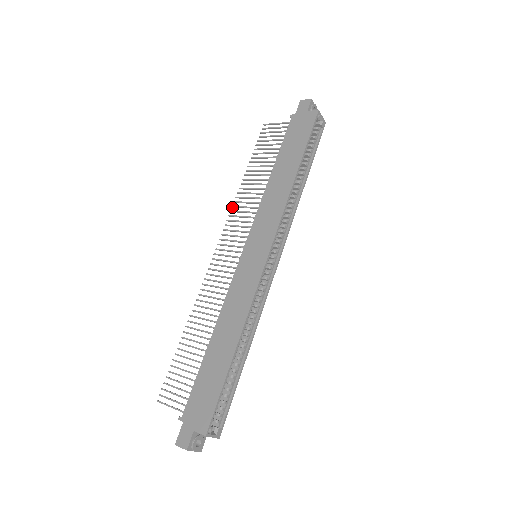
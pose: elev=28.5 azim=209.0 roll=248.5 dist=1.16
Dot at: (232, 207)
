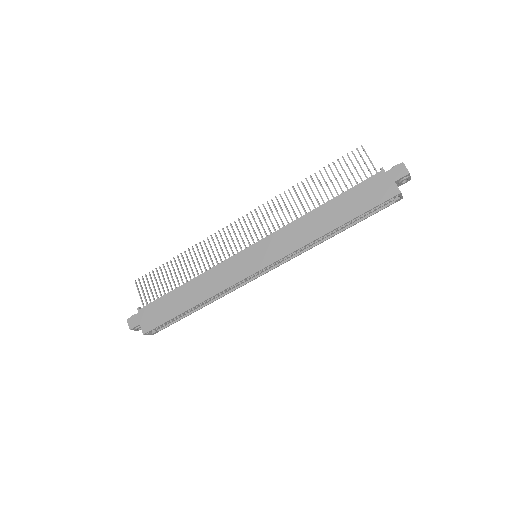
Dot at: (275, 197)
